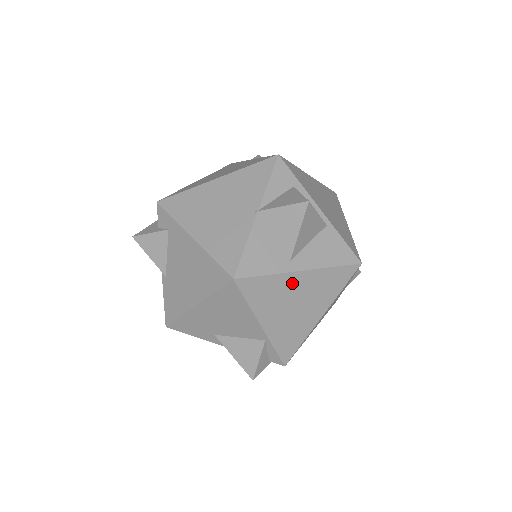
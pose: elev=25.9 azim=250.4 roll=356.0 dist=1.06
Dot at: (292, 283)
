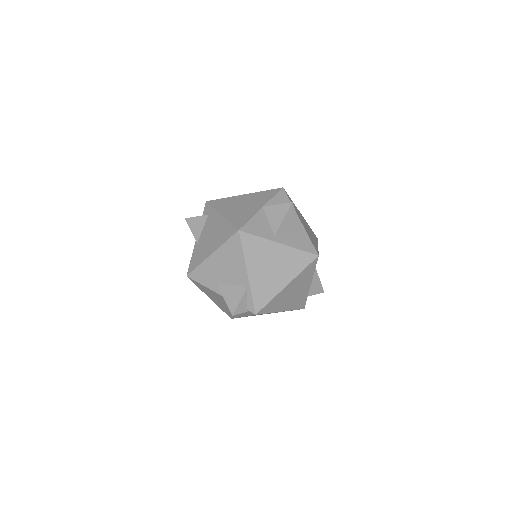
Dot at: (272, 250)
